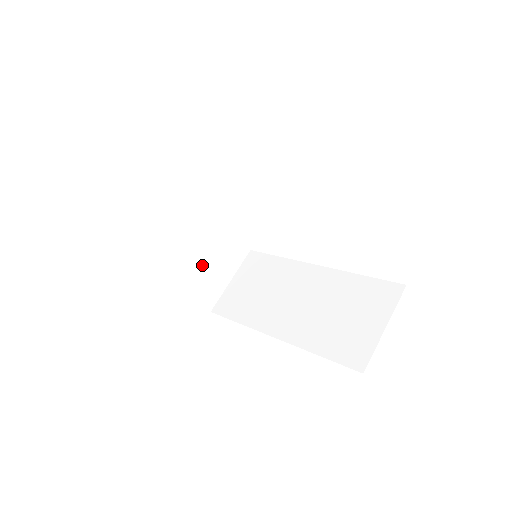
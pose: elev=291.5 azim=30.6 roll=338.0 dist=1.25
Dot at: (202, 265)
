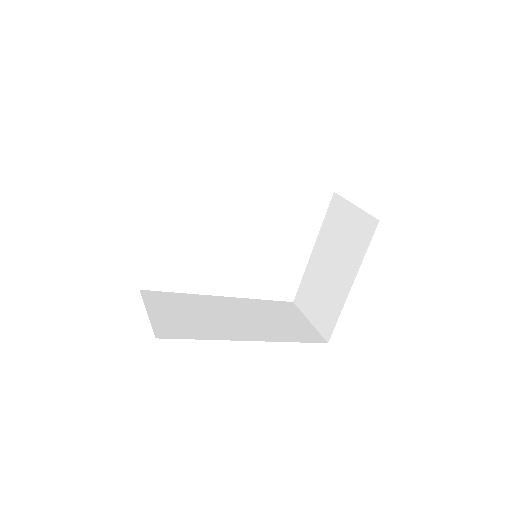
Dot at: occluded
